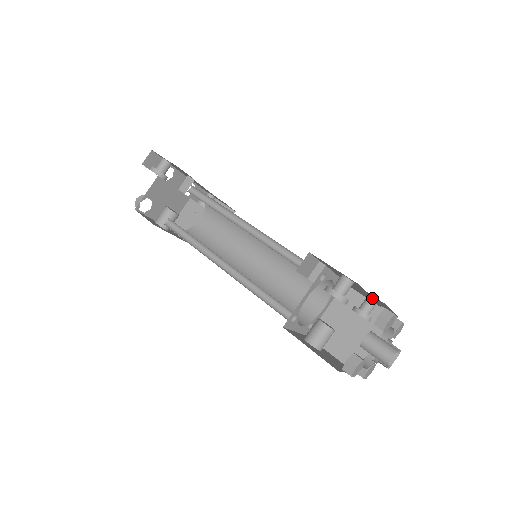
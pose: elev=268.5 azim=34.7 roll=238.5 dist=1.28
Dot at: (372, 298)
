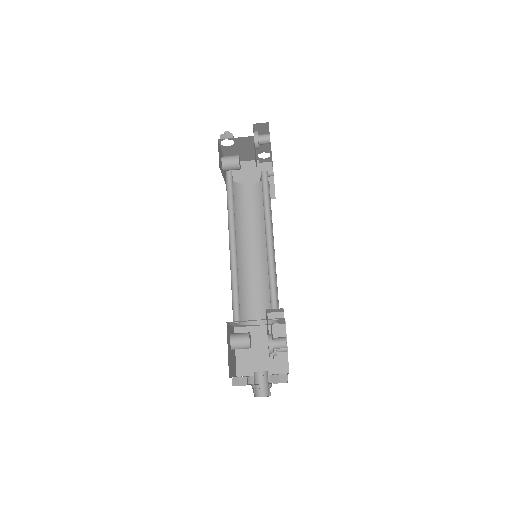
Dot at: occluded
